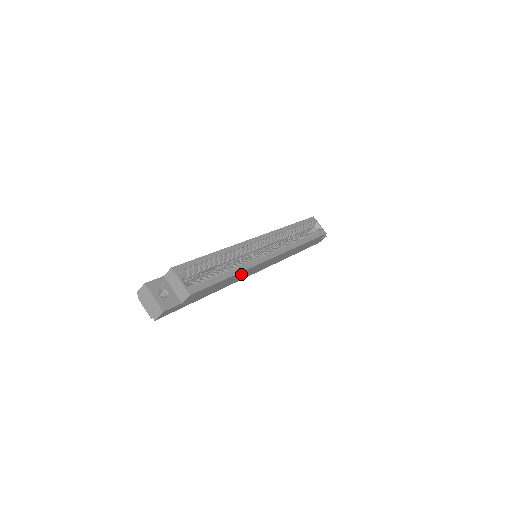
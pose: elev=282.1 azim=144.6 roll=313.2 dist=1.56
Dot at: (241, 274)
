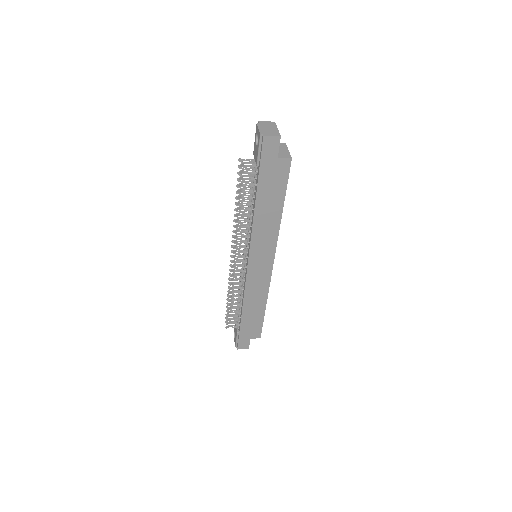
Dot at: (271, 228)
